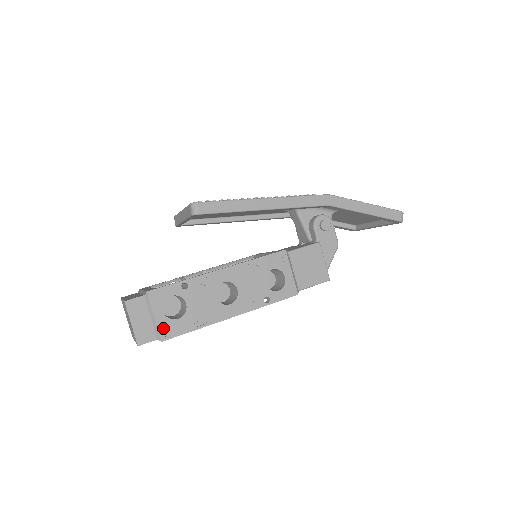
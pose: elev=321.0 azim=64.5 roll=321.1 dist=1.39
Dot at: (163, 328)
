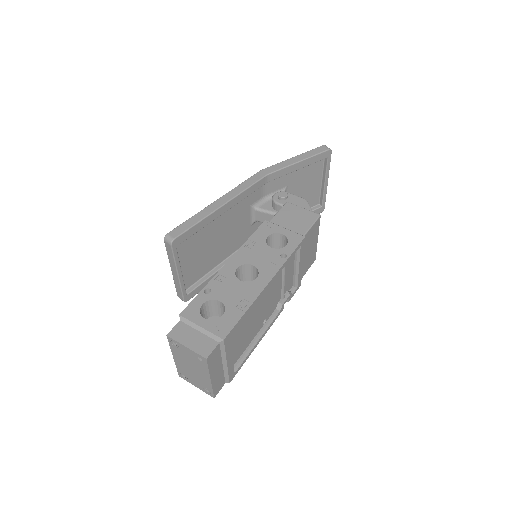
Dot at: (216, 330)
